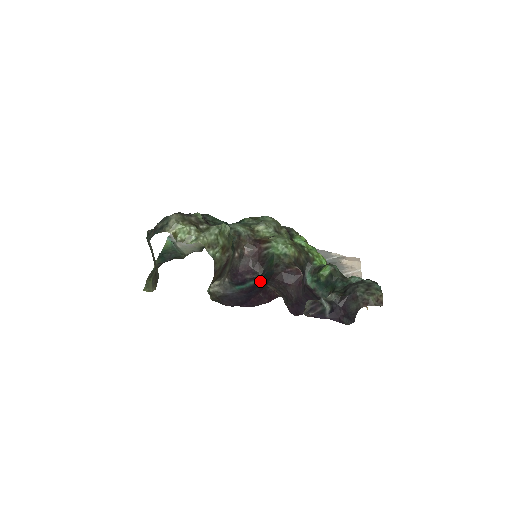
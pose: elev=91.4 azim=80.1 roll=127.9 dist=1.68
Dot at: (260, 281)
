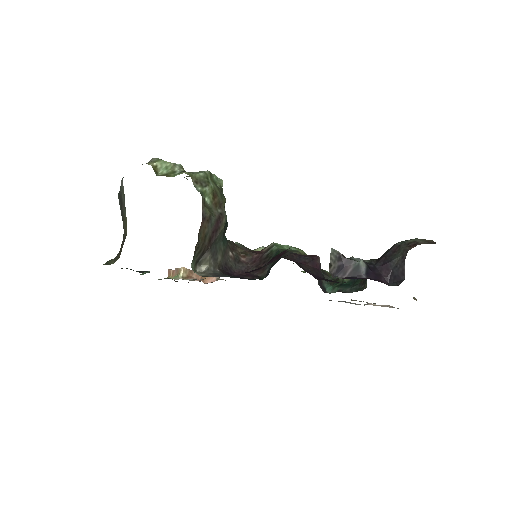
Dot at: occluded
